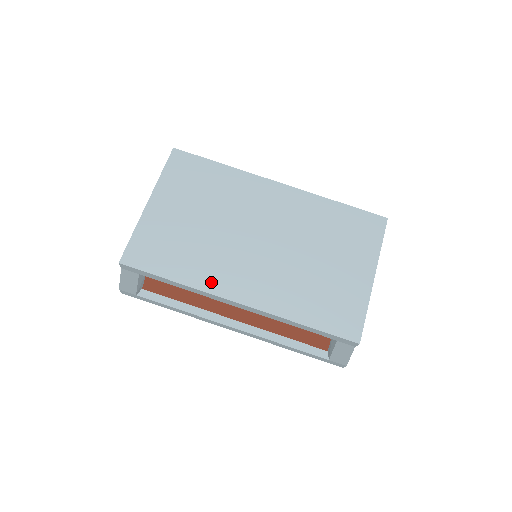
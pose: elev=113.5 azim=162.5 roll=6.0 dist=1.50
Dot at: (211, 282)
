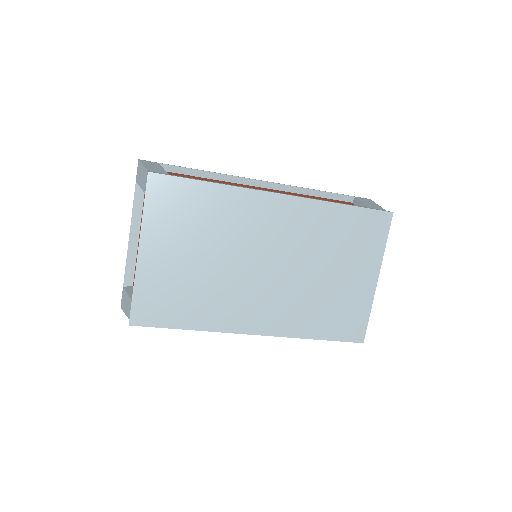
Dot at: (225, 322)
